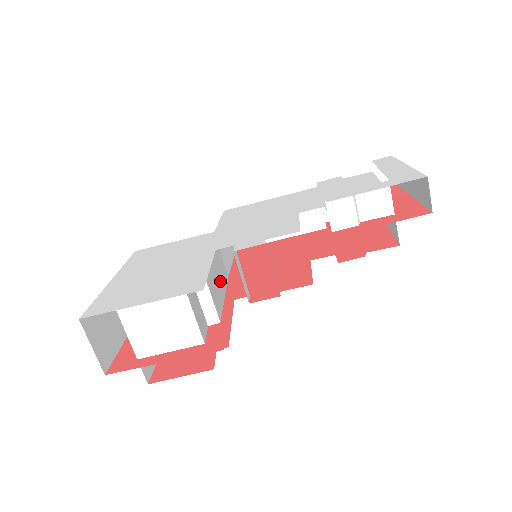
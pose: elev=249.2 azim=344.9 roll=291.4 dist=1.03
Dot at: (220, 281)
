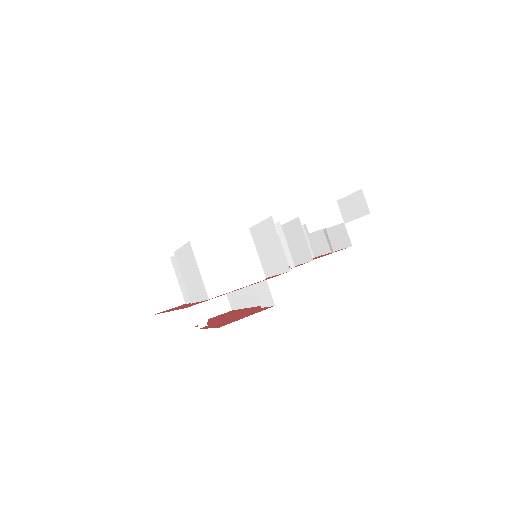
Dot at: occluded
